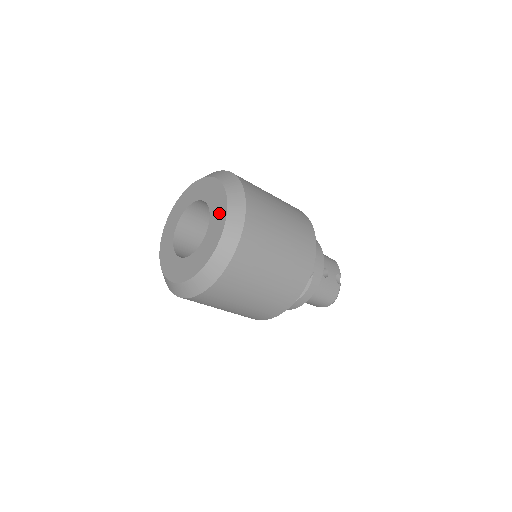
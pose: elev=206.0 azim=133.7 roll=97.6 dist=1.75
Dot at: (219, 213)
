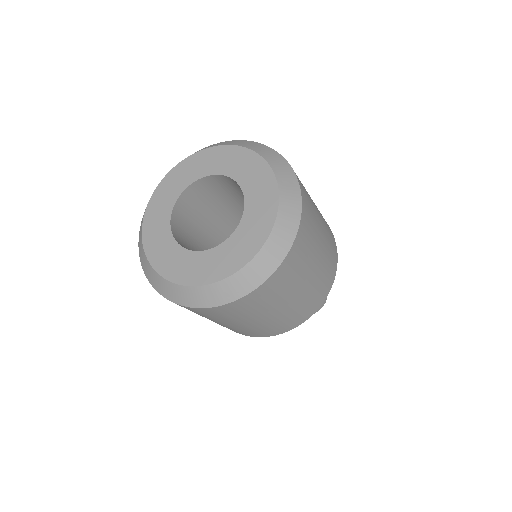
Dot at: (247, 165)
